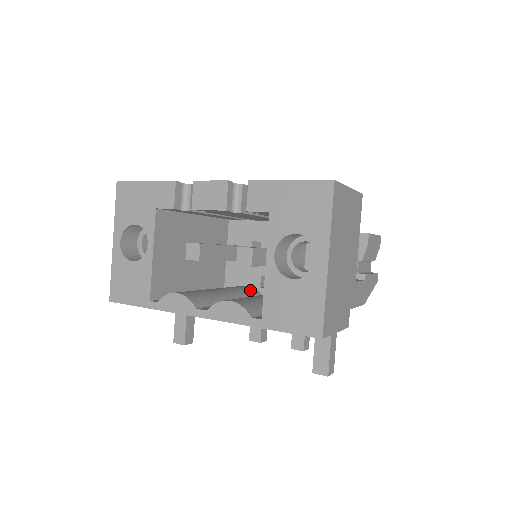
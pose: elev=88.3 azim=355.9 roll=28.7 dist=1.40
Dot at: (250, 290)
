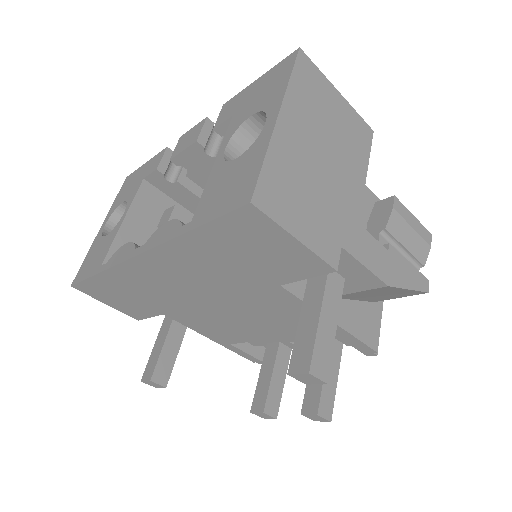
Dot at: occluded
